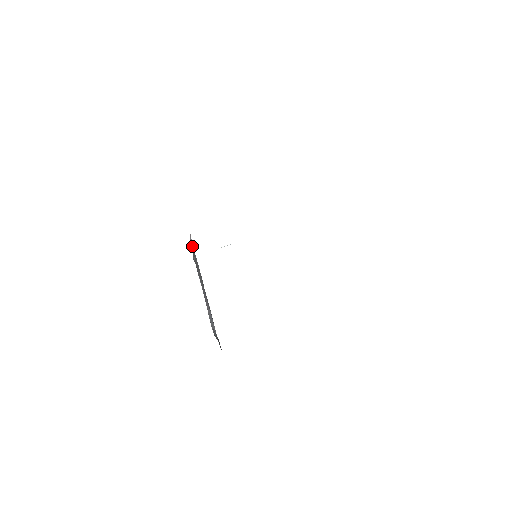
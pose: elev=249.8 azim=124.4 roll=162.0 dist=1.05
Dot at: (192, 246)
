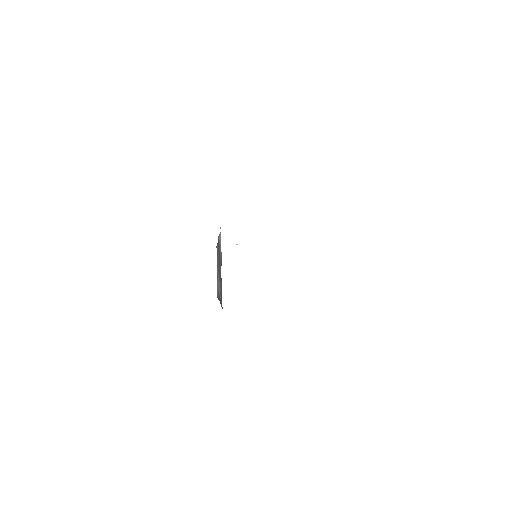
Dot at: occluded
